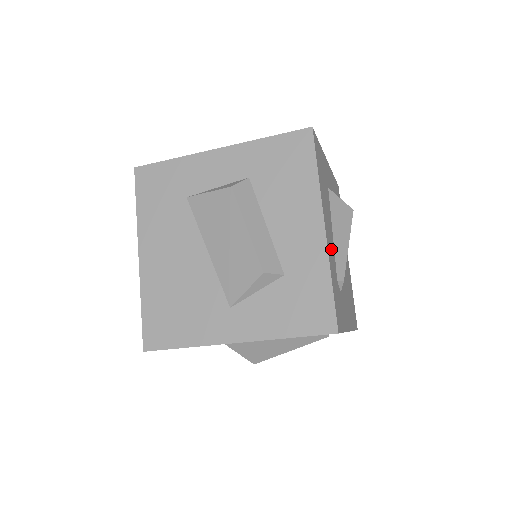
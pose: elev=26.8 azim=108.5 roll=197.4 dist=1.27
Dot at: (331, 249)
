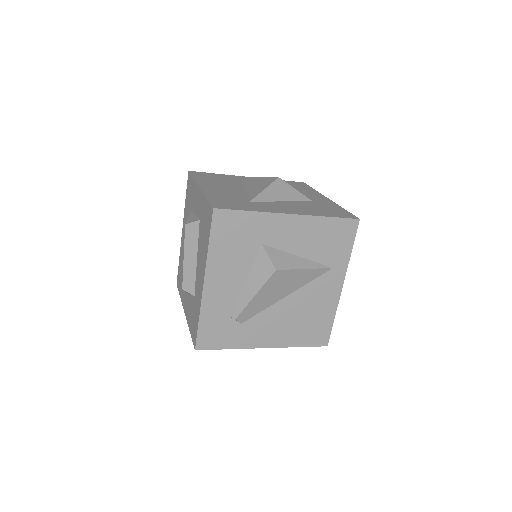
Dot at: (222, 296)
